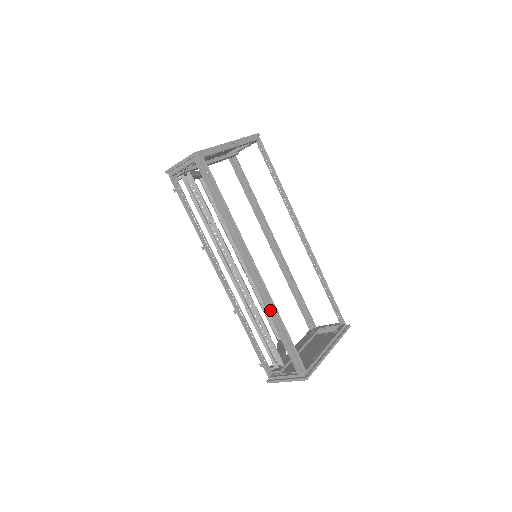
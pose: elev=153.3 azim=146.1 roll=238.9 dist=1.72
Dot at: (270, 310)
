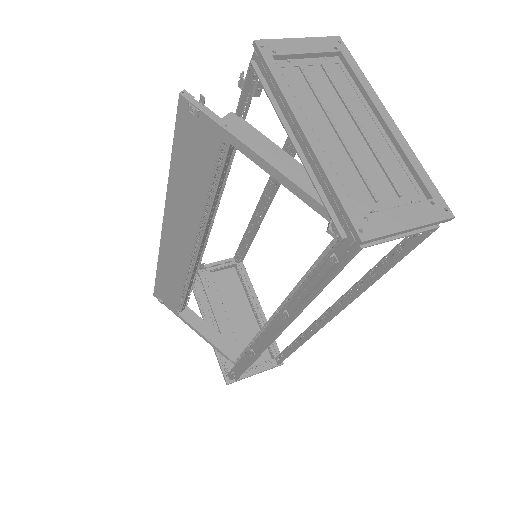
Dot at: (307, 337)
